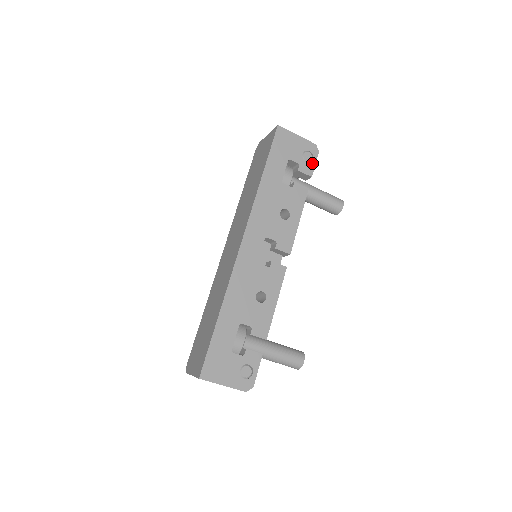
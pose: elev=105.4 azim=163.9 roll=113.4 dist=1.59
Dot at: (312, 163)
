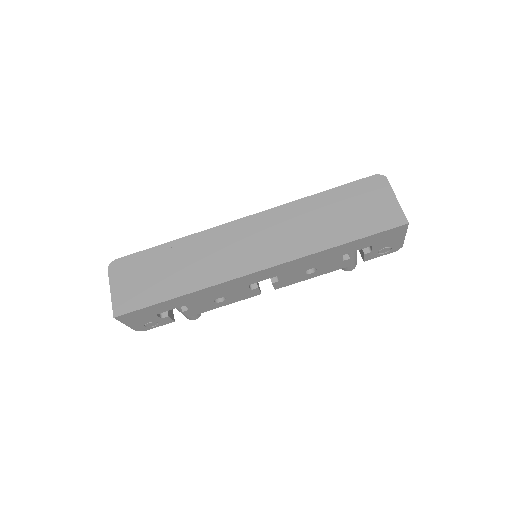
Dot at: (379, 255)
